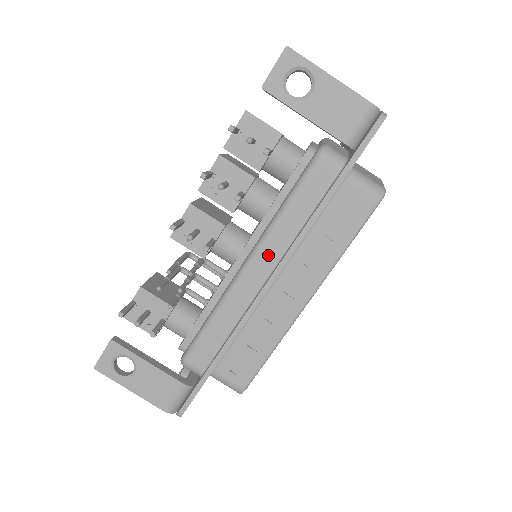
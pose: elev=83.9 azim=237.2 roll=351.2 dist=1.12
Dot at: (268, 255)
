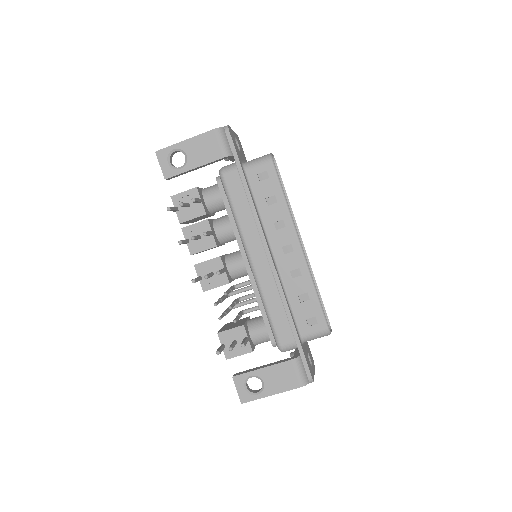
Dot at: (254, 245)
